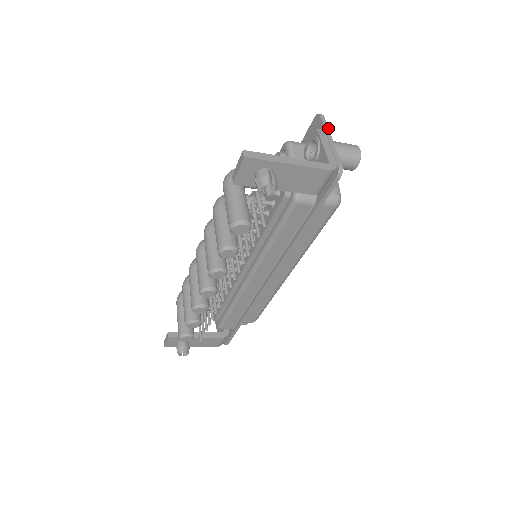
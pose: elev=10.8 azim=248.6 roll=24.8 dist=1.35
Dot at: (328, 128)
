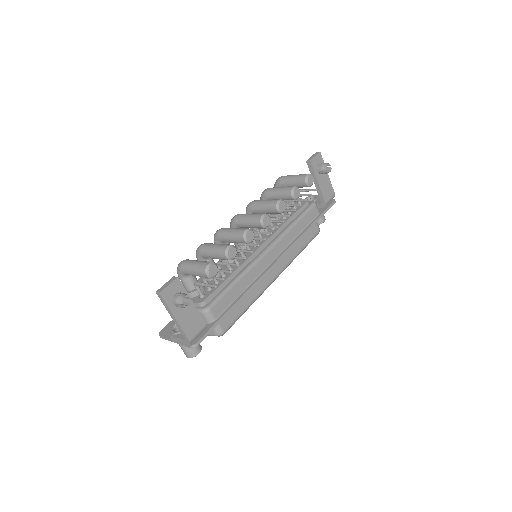
Dot at: occluded
